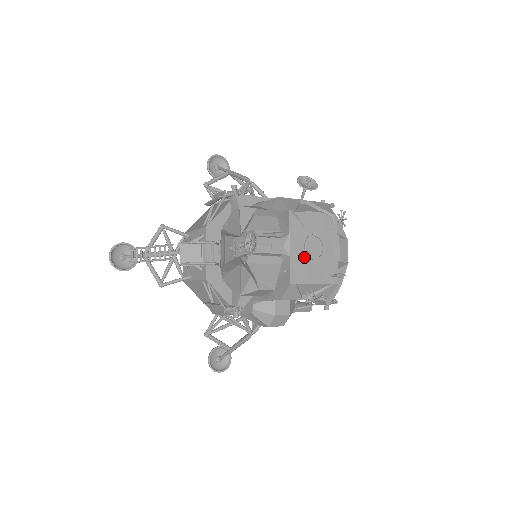
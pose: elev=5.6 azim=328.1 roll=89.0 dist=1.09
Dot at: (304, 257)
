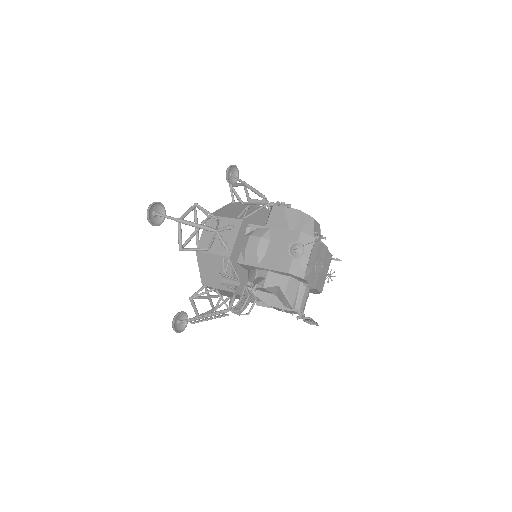
Dot at: (319, 277)
